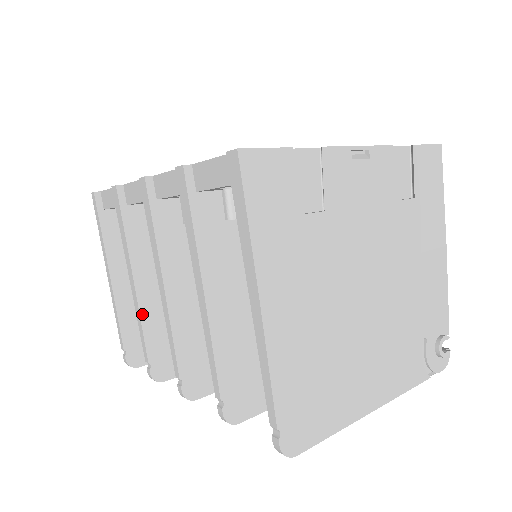
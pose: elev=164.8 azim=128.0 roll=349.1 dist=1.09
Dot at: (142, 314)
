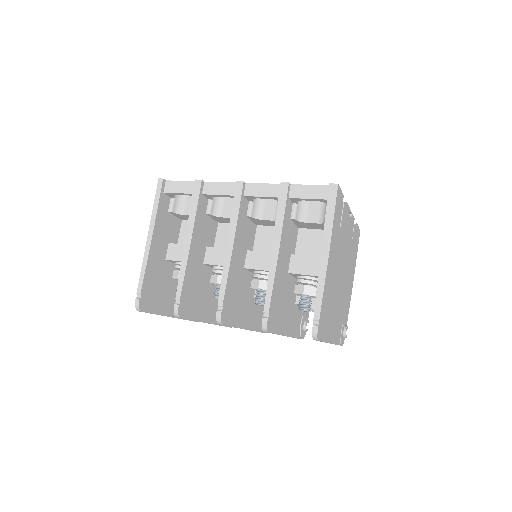
Dot at: (187, 265)
